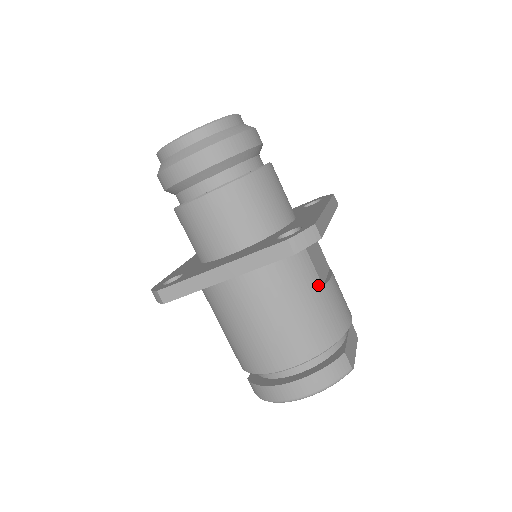
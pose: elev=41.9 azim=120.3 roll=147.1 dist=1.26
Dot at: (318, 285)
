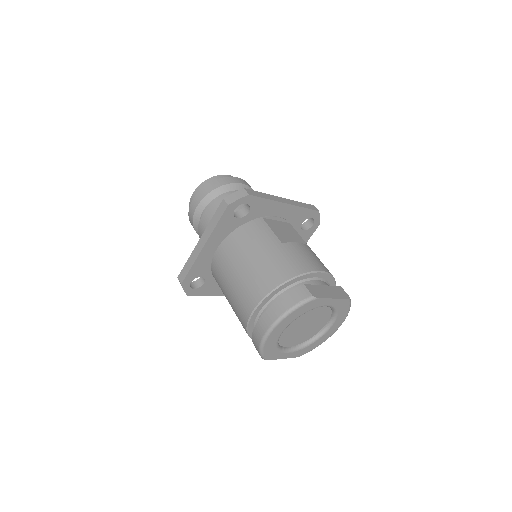
Dot at: (276, 242)
